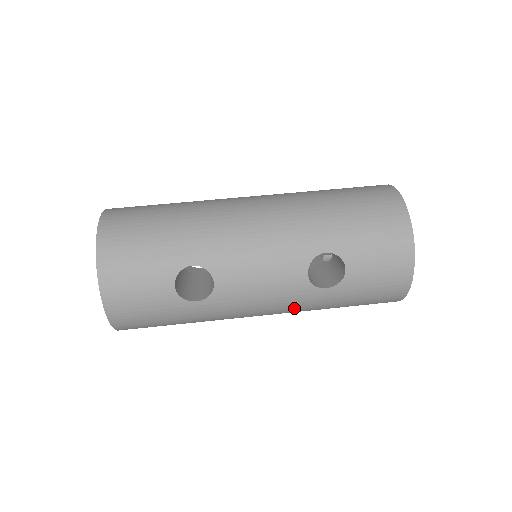
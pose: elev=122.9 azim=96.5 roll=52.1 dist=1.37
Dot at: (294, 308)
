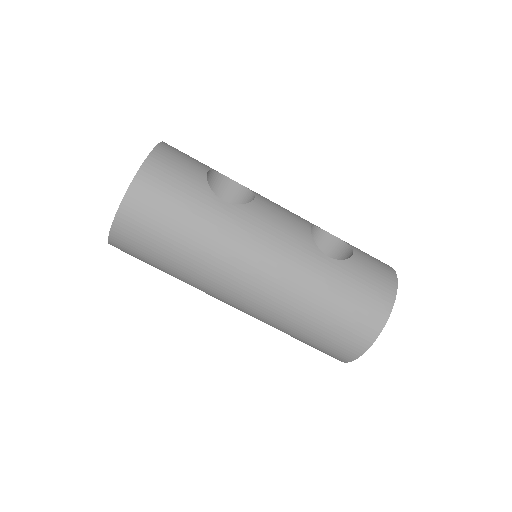
Dot at: occluded
